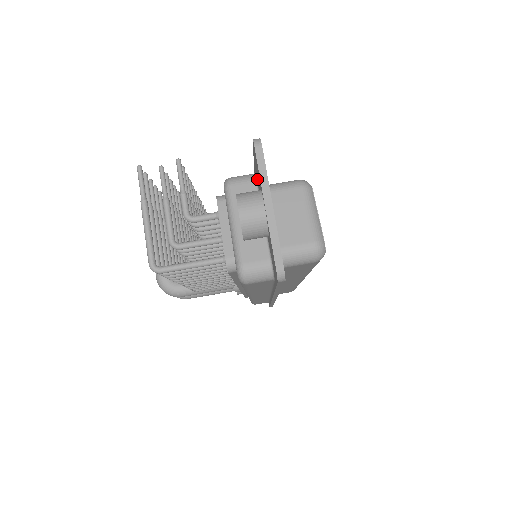
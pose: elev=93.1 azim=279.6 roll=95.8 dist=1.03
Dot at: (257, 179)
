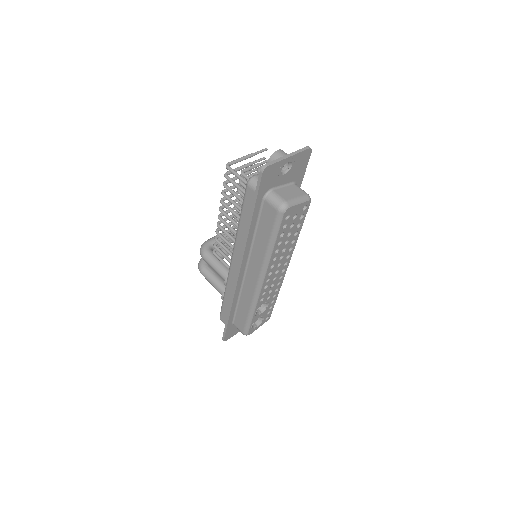
Dot at: (296, 171)
